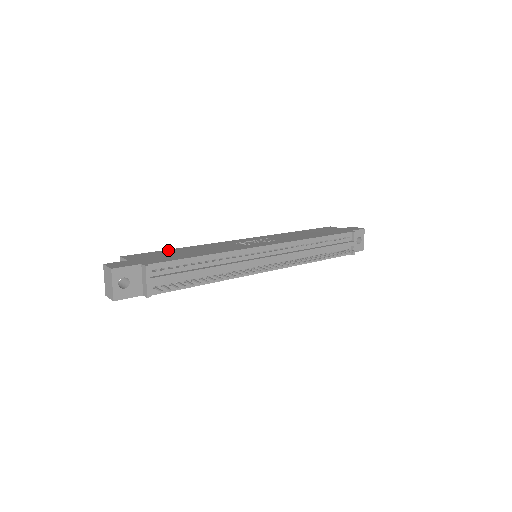
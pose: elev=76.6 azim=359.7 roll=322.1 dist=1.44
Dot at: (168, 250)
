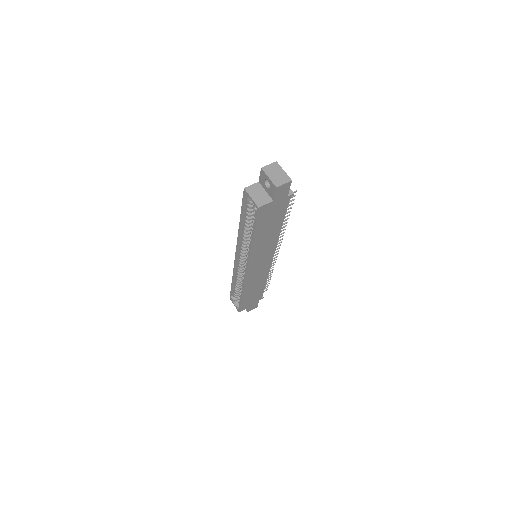
Dot at: (243, 212)
